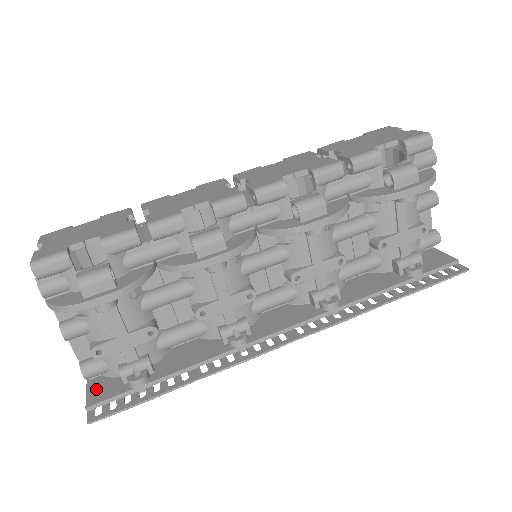
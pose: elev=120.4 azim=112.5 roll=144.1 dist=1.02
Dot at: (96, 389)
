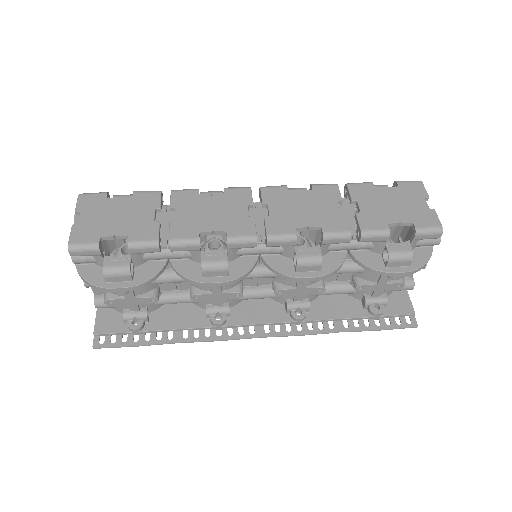
Dot at: (103, 318)
